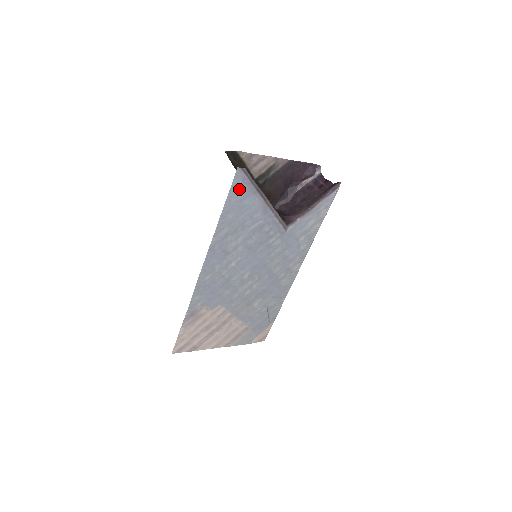
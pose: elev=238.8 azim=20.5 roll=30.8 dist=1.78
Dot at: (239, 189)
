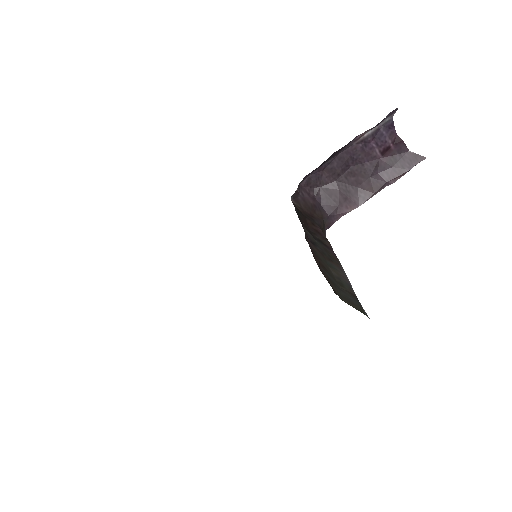
Dot at: occluded
